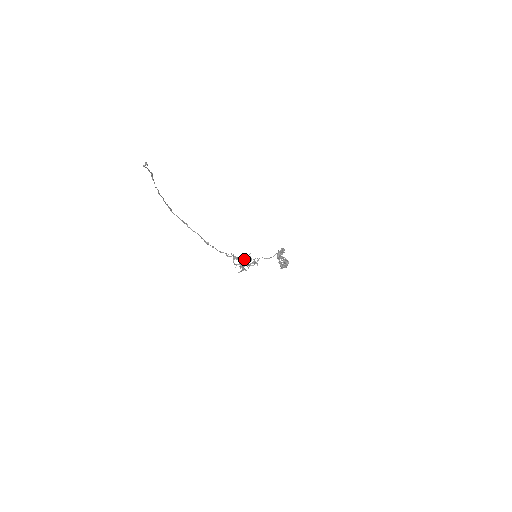
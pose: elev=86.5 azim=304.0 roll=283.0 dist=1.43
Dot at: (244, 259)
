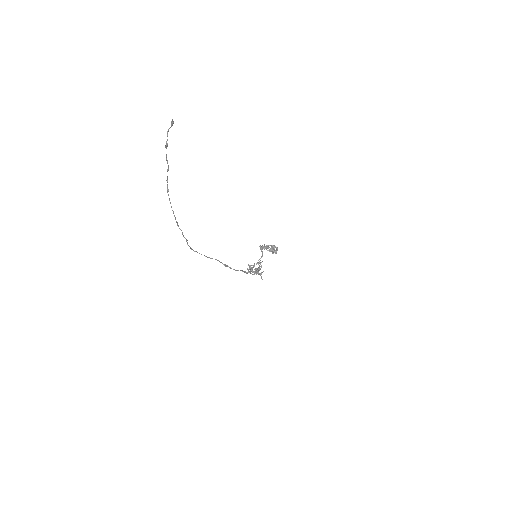
Dot at: occluded
